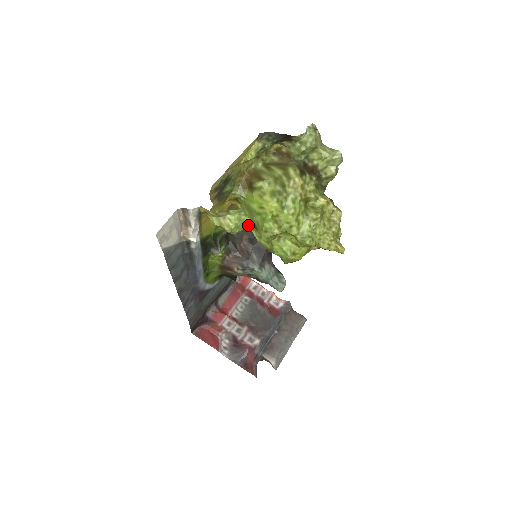
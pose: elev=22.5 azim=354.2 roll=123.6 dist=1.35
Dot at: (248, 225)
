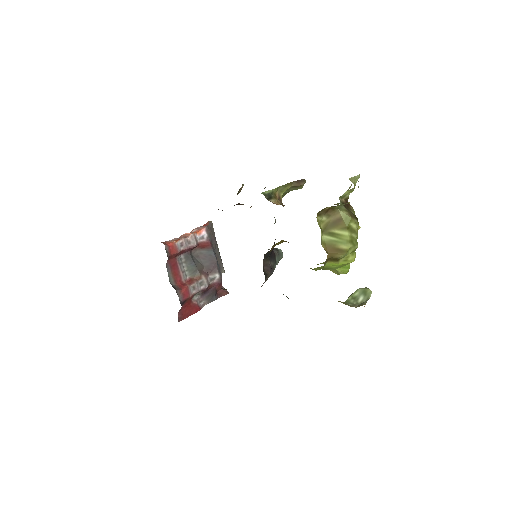
Dot at: (266, 254)
